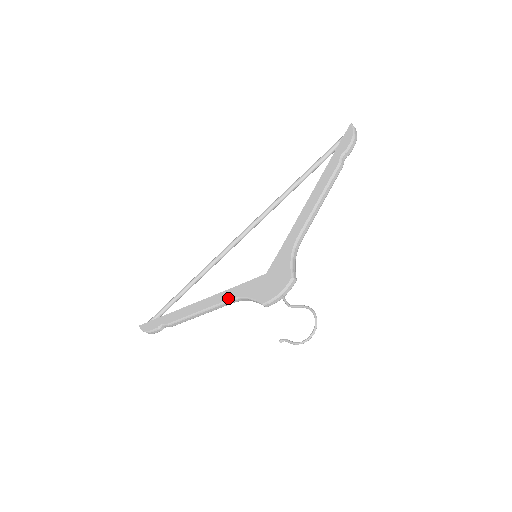
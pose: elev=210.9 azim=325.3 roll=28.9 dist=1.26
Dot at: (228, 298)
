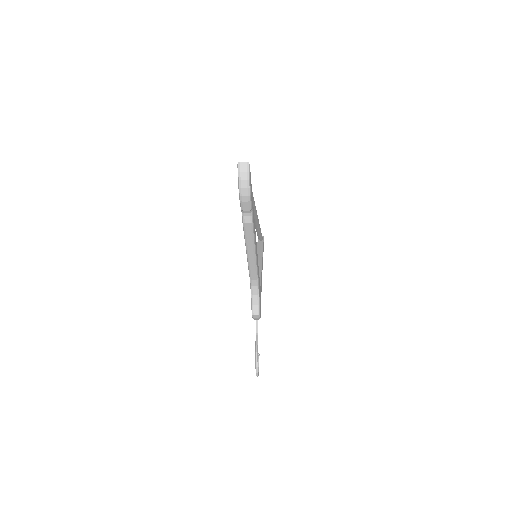
Dot at: occluded
